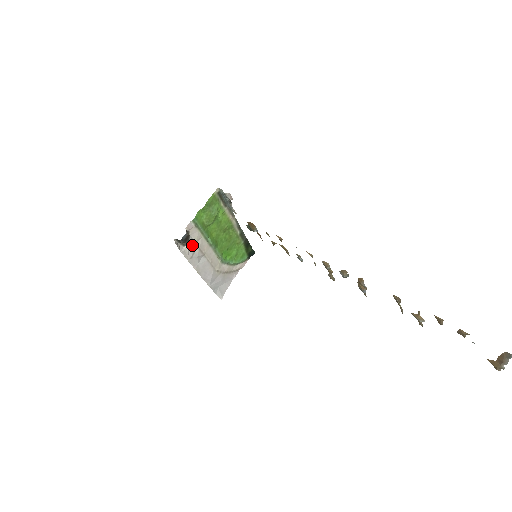
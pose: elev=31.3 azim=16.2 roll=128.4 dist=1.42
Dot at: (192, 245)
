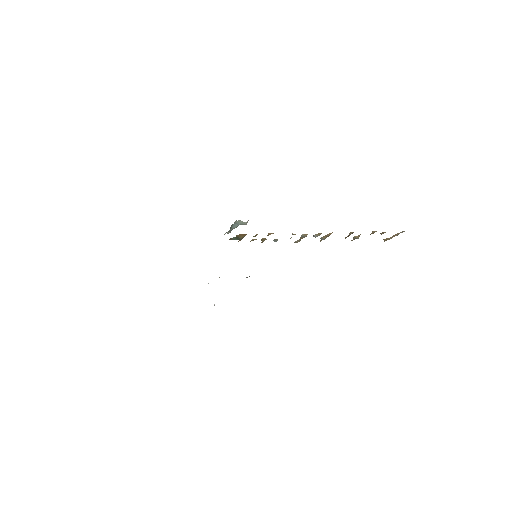
Dot at: occluded
